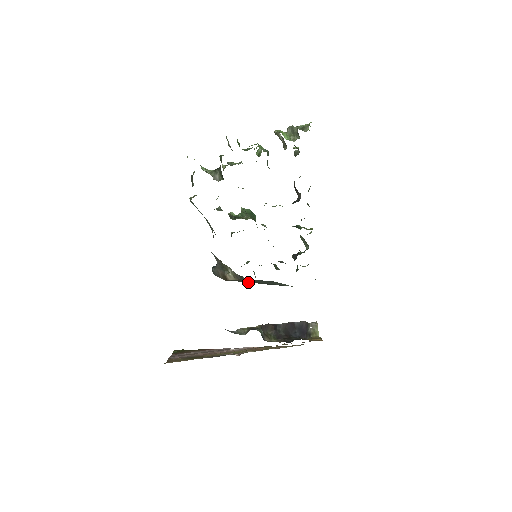
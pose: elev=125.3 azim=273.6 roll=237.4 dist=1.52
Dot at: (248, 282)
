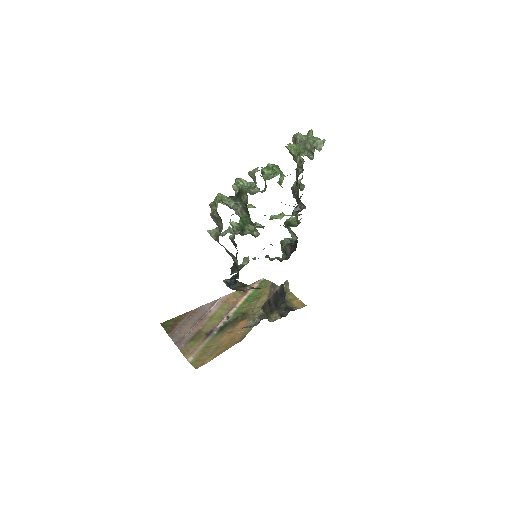
Dot at: occluded
